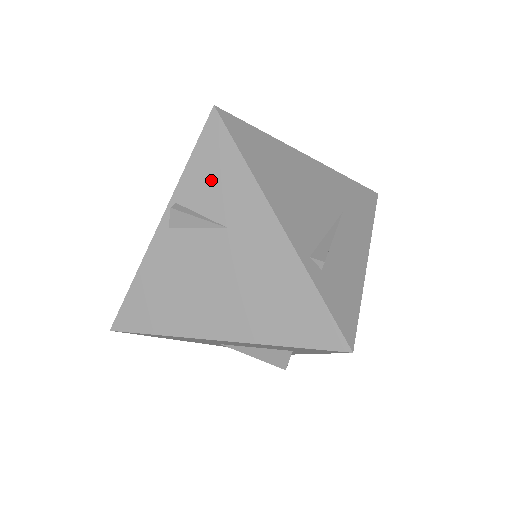
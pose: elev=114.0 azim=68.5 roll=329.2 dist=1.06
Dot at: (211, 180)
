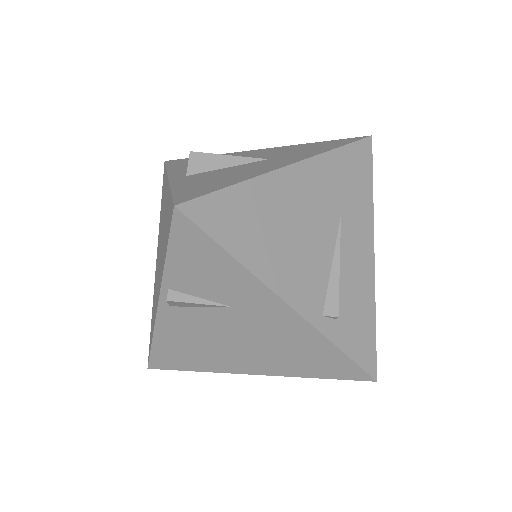
Dot at: (199, 272)
